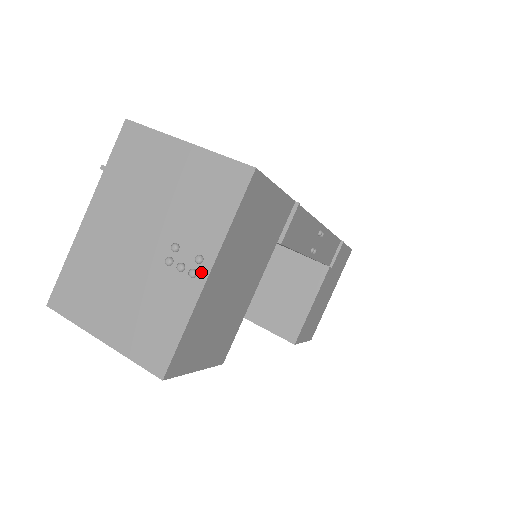
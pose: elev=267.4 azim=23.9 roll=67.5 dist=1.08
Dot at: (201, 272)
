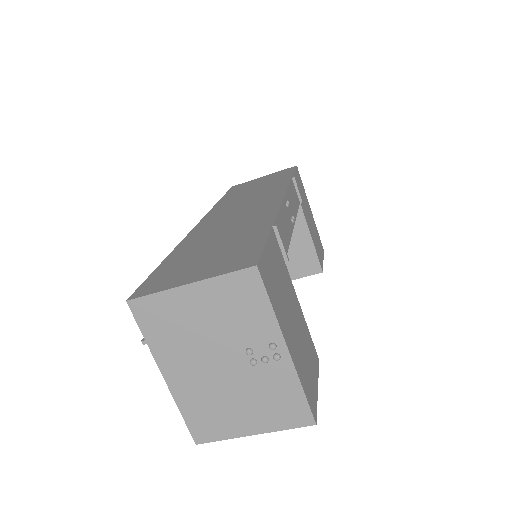
Dot at: (281, 352)
